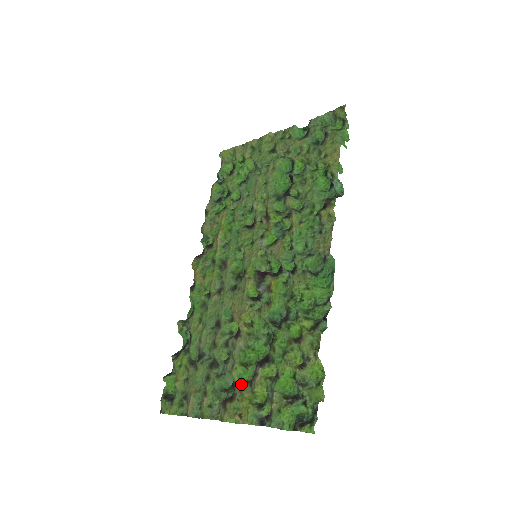
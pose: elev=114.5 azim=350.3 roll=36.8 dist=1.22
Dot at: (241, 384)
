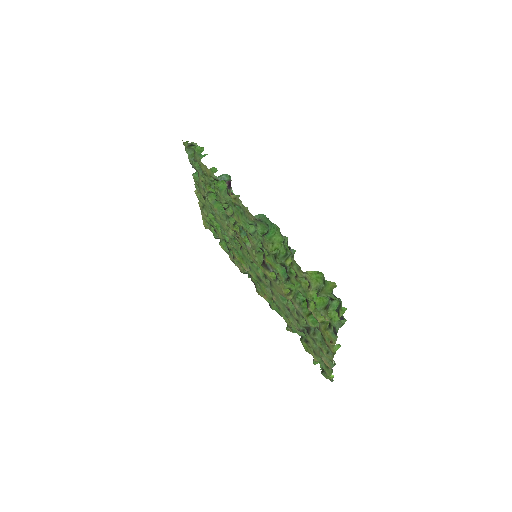
Dot at: occluded
